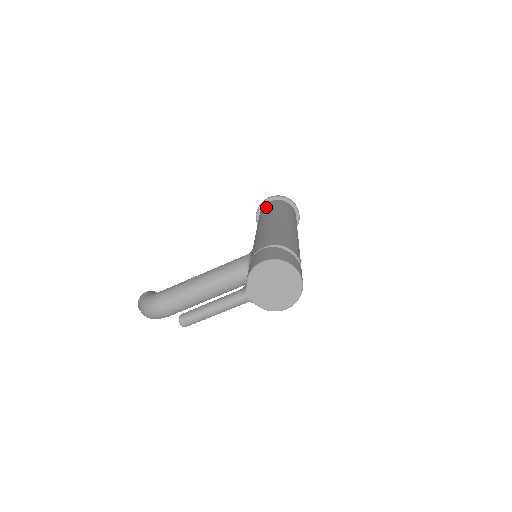
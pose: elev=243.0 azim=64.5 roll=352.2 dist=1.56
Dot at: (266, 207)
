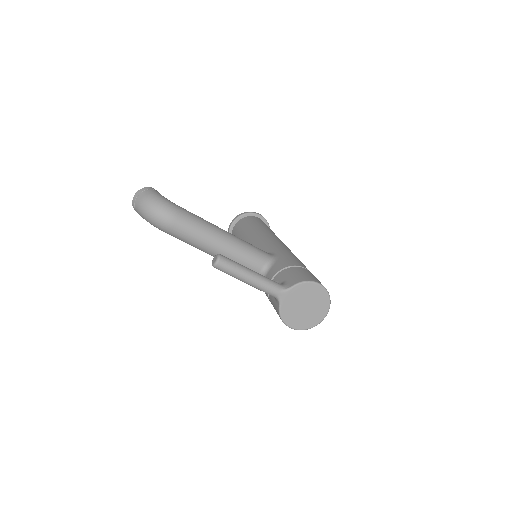
Dot at: (261, 221)
